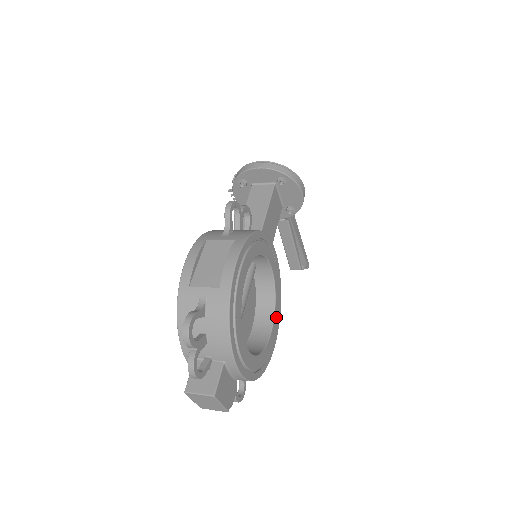
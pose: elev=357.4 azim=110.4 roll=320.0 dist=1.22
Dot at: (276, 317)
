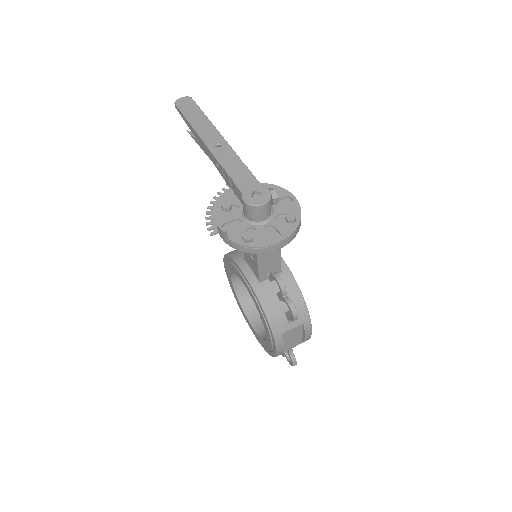
Dot at: occluded
